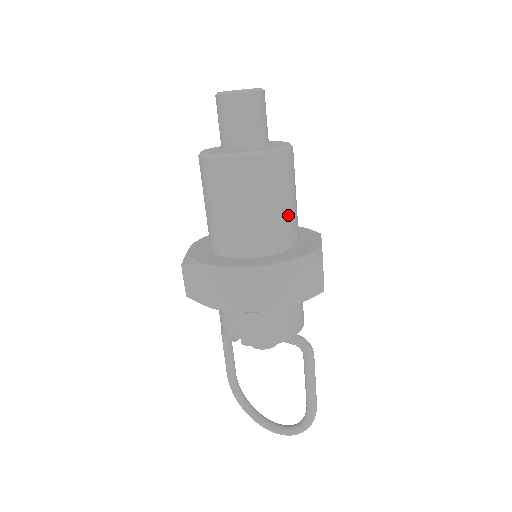
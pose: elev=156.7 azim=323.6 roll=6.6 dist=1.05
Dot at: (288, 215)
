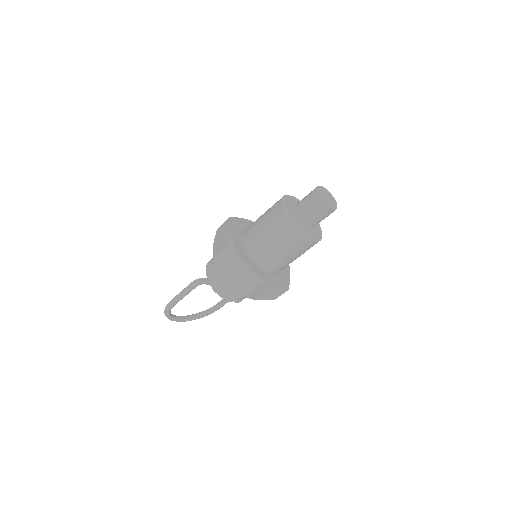
Dot at: occluded
